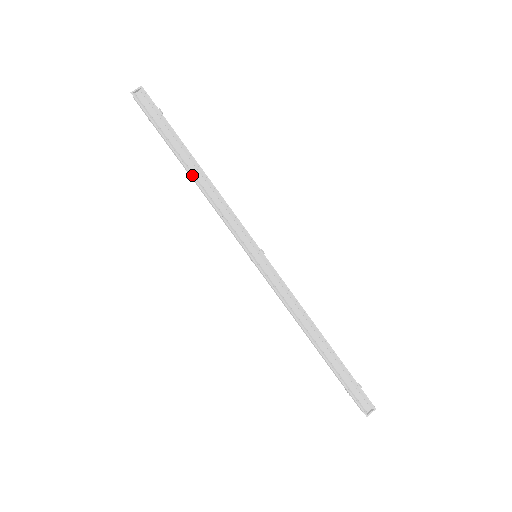
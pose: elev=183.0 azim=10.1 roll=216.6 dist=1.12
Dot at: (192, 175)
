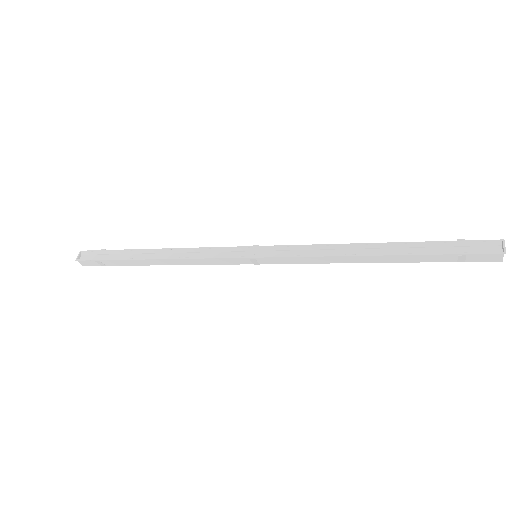
Dot at: (155, 258)
